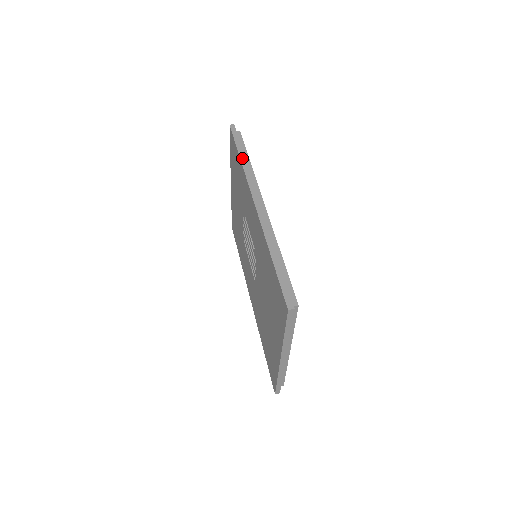
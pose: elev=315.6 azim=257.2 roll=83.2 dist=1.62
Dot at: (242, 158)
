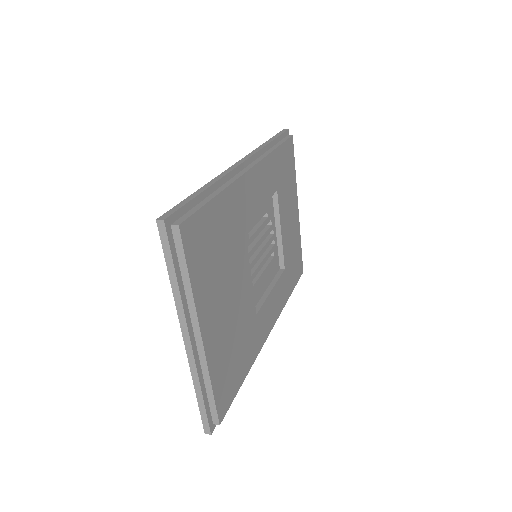
Dot at: (266, 142)
